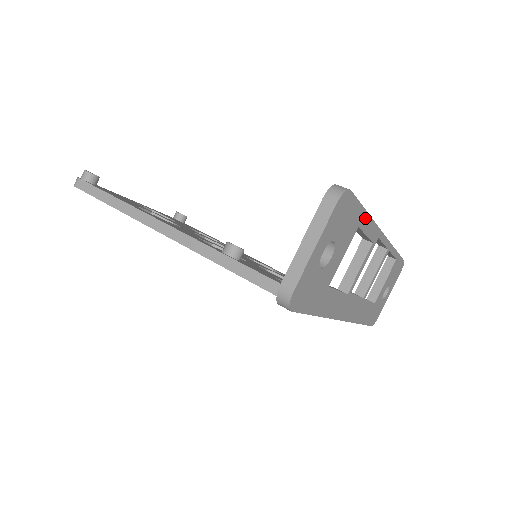
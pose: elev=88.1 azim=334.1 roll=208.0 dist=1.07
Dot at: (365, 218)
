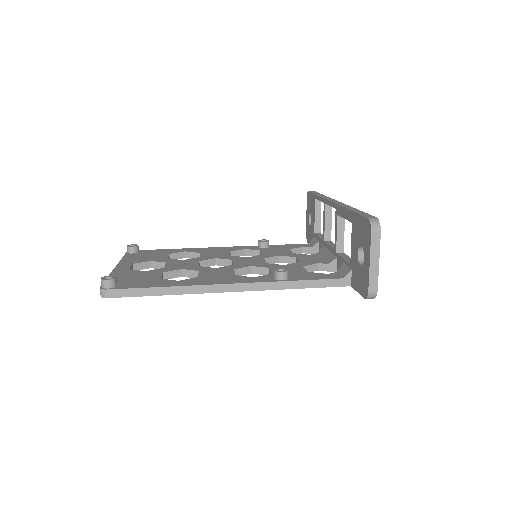
Dot at: occluded
